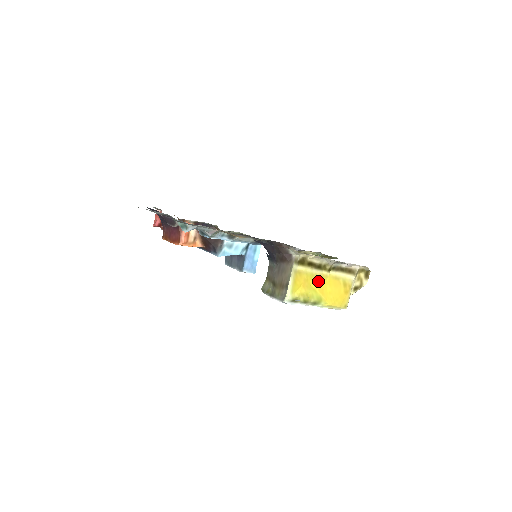
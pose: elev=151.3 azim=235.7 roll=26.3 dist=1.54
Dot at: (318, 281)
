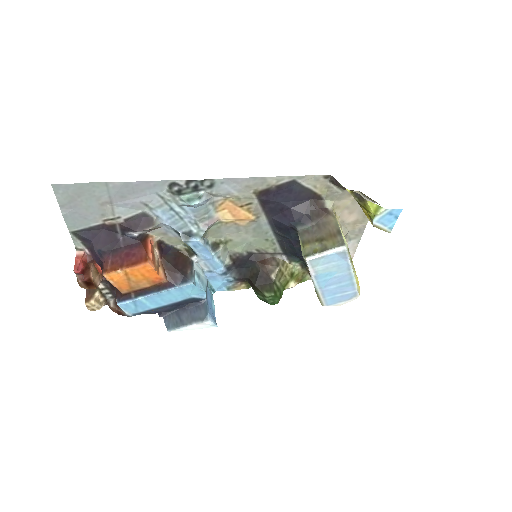
Dot at: occluded
